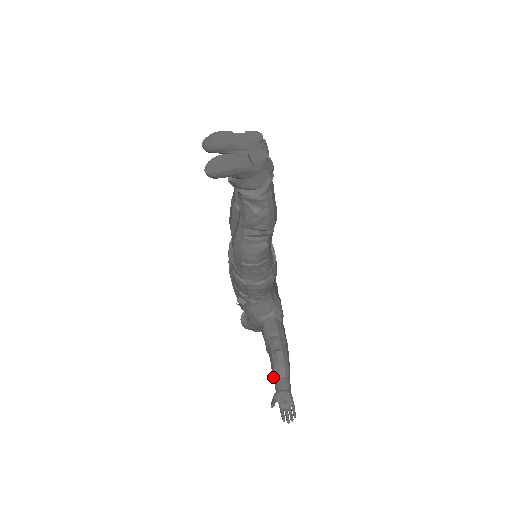
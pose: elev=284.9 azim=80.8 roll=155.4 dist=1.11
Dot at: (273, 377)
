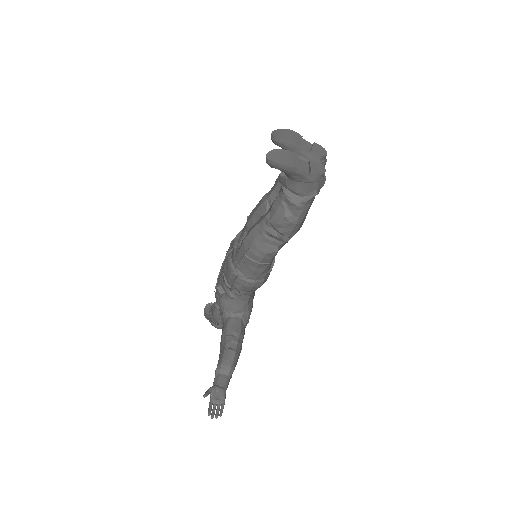
Dot at: (216, 371)
